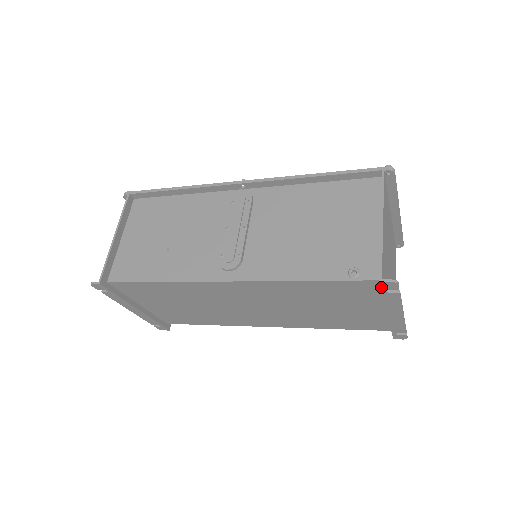
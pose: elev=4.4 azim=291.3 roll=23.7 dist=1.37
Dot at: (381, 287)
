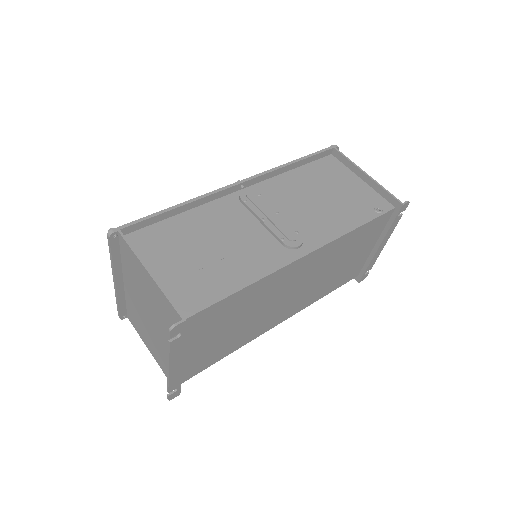
Dot at: (399, 211)
